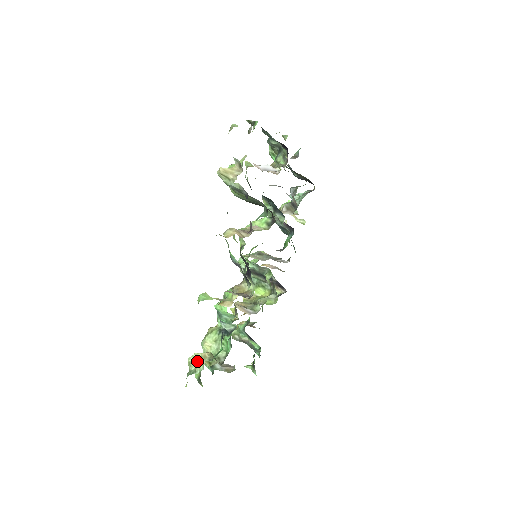
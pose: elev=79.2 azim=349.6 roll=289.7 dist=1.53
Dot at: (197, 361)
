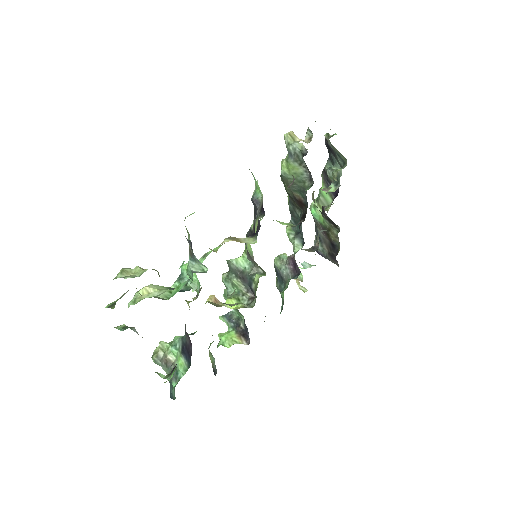
Dot at: (134, 273)
